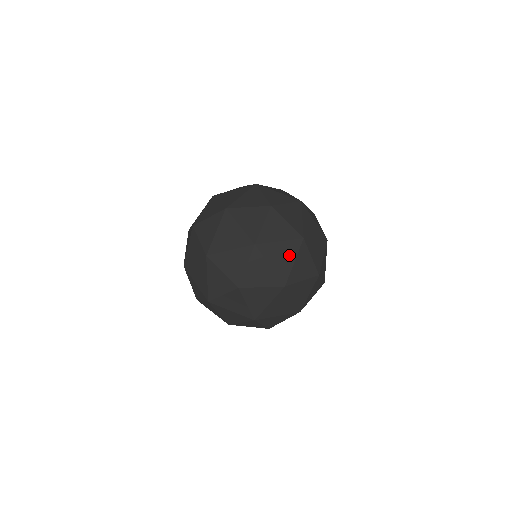
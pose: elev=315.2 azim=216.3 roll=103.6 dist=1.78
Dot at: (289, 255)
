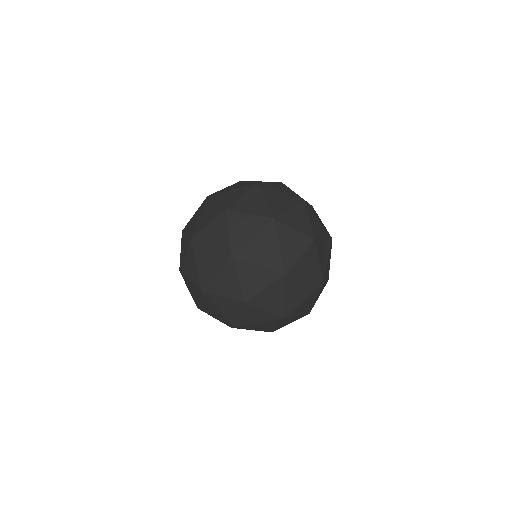
Dot at: (270, 243)
